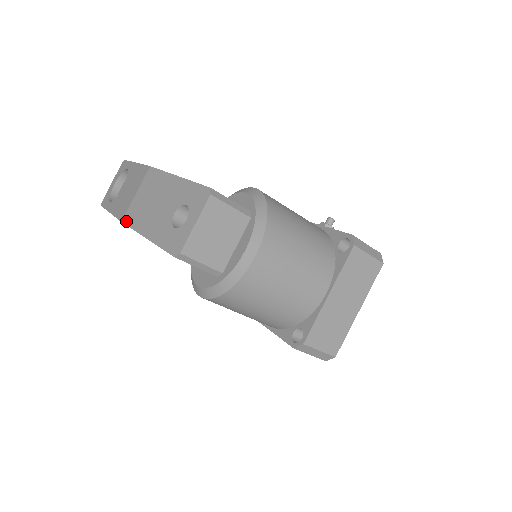
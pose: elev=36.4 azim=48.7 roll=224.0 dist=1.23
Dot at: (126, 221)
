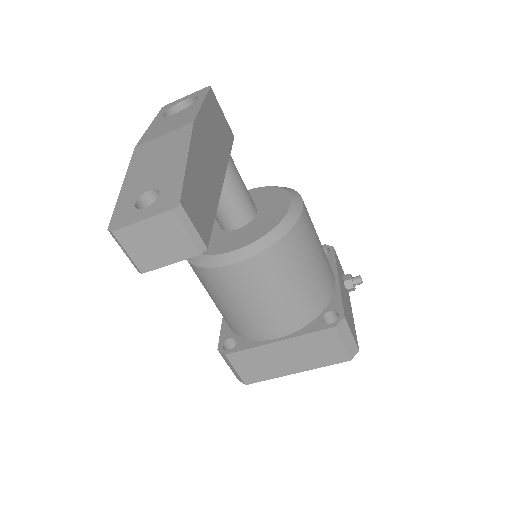
Dot at: (136, 151)
